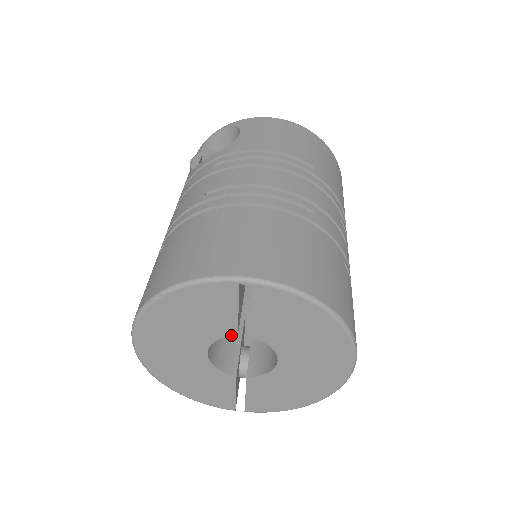
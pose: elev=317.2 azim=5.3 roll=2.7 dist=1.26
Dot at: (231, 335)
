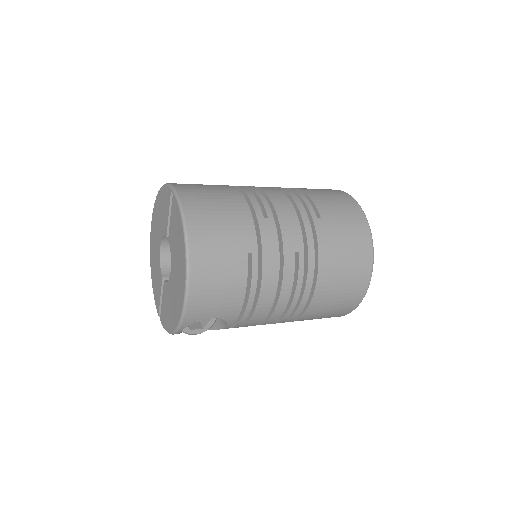
Dot at: (166, 235)
